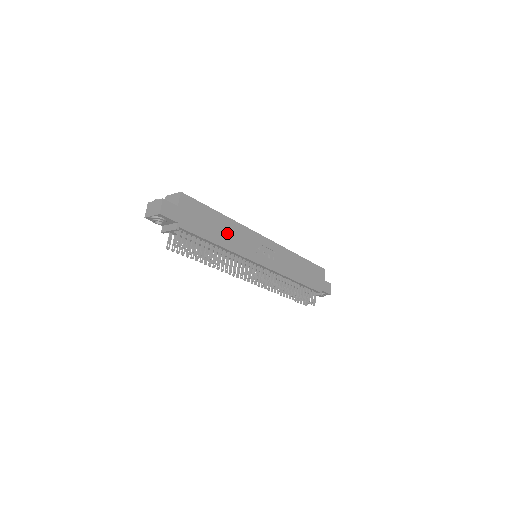
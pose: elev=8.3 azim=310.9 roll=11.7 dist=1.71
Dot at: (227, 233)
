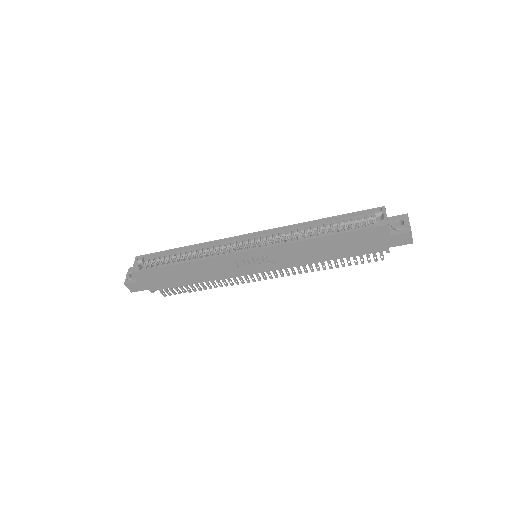
Dot at: (197, 272)
